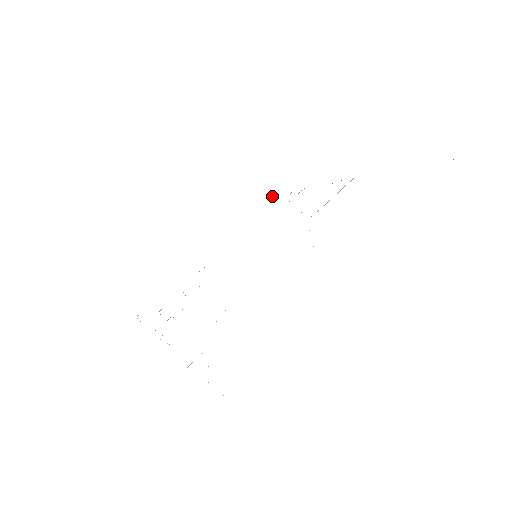
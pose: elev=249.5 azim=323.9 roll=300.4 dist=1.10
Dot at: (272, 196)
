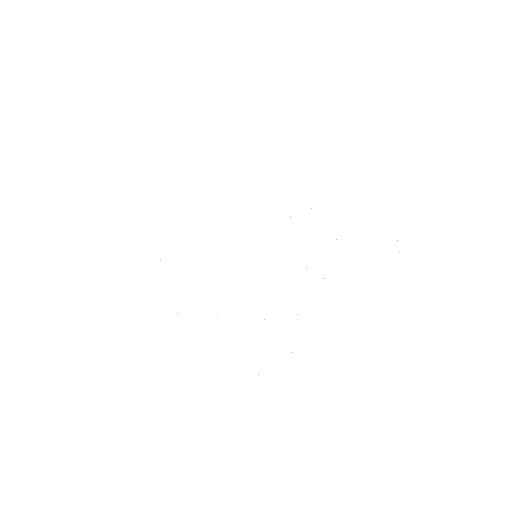
Dot at: occluded
